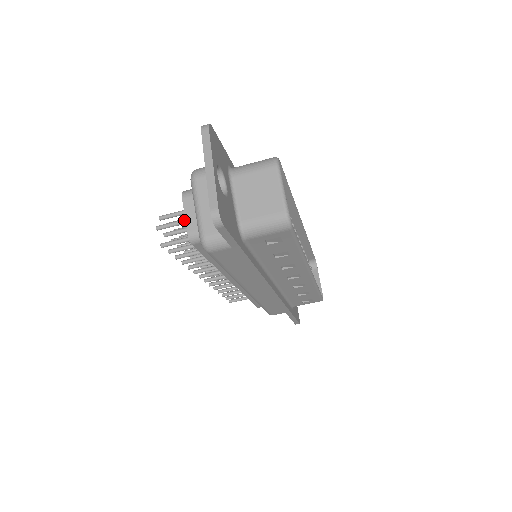
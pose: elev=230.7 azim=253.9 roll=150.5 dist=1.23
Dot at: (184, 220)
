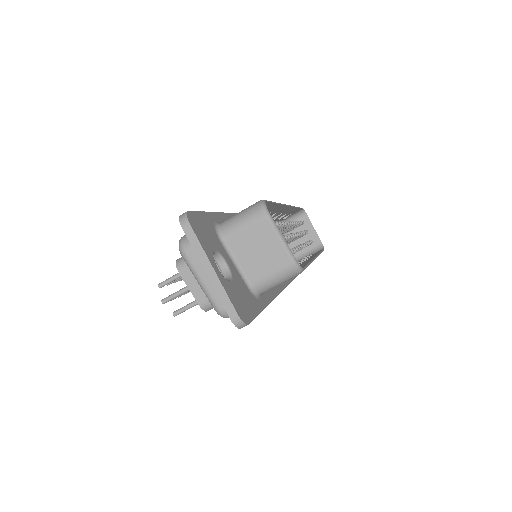
Dot at: occluded
